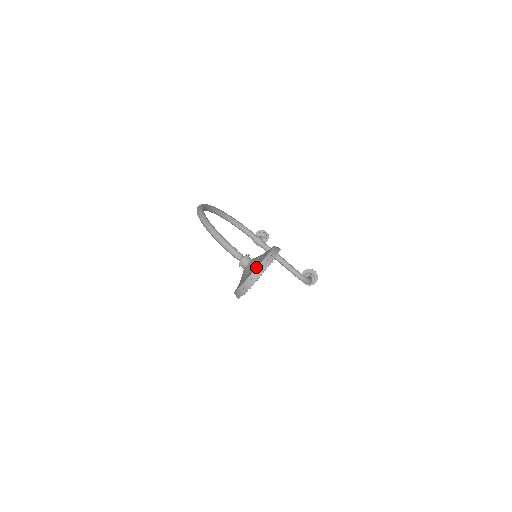
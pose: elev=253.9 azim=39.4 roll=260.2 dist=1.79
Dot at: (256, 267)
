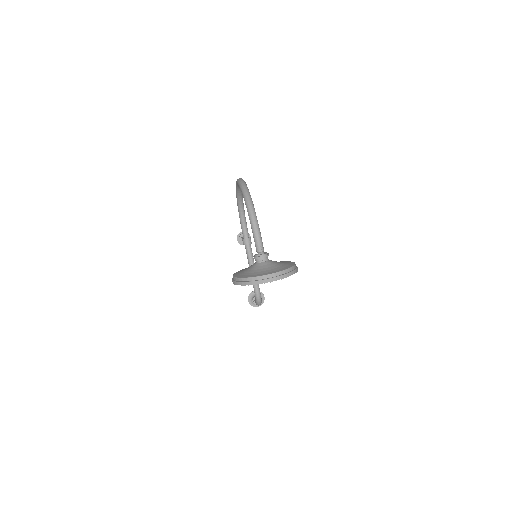
Dot at: (279, 271)
